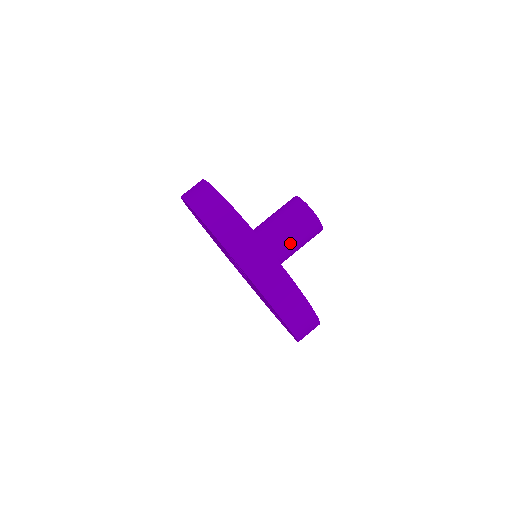
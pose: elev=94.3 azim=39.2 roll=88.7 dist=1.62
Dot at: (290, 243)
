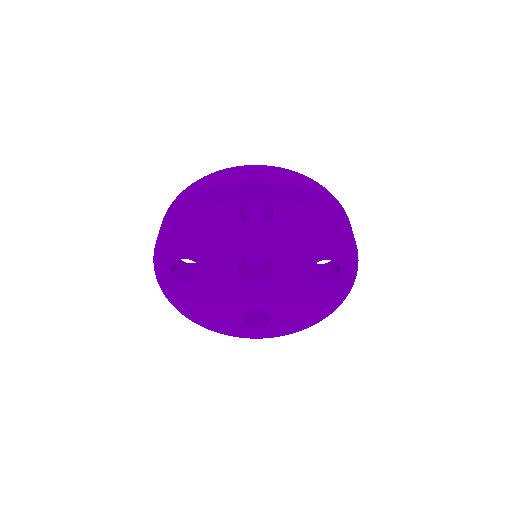
Dot at: occluded
